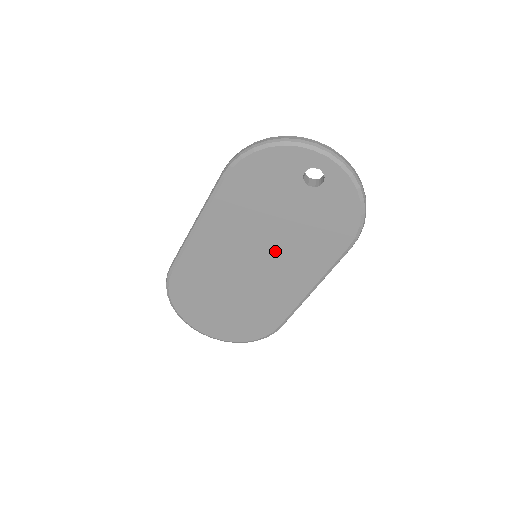
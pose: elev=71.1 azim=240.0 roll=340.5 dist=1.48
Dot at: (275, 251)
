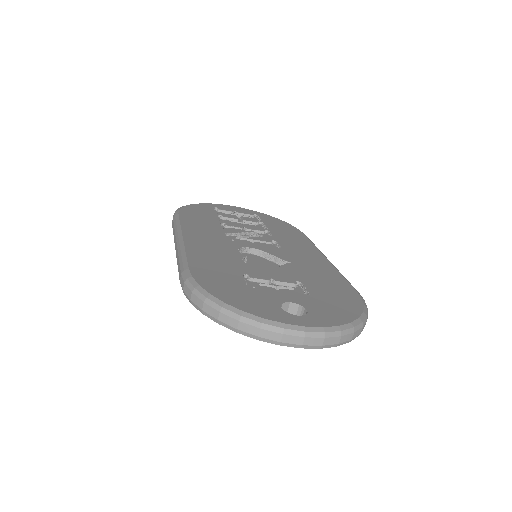
Dot at: occluded
